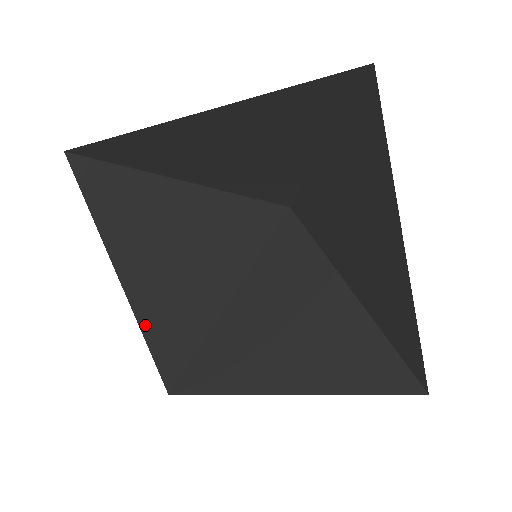
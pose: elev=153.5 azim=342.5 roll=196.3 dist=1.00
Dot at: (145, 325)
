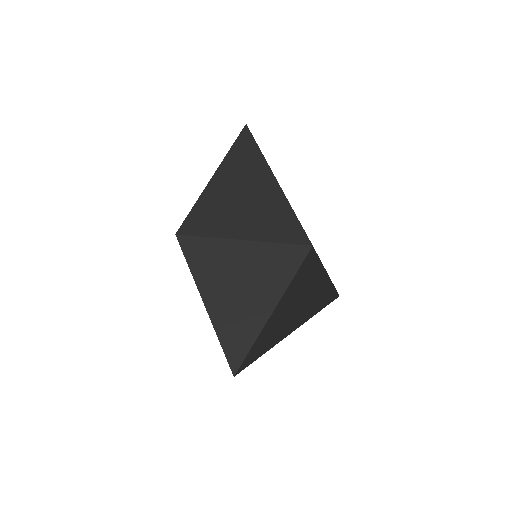
Dot at: (217, 325)
